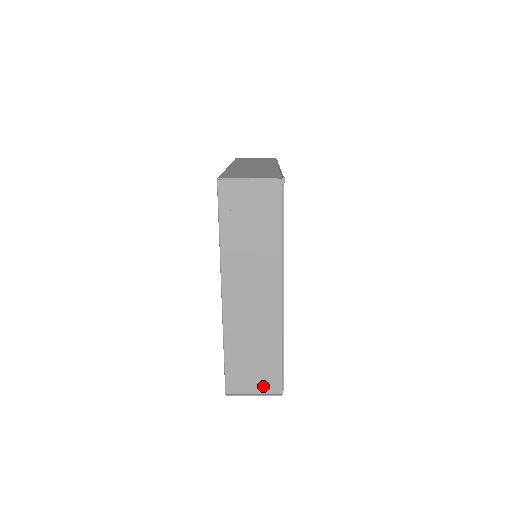
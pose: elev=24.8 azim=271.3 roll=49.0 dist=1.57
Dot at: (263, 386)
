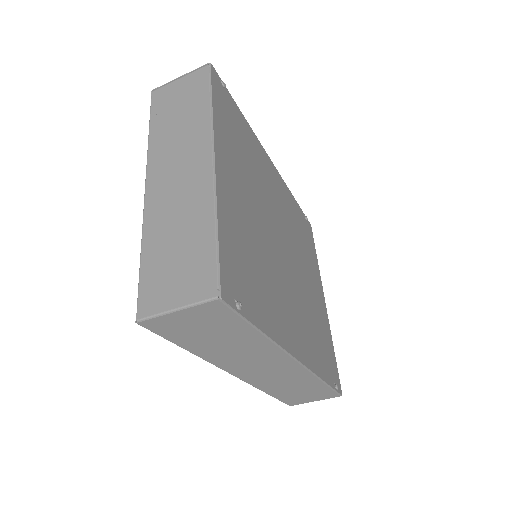
Dot at: (190, 291)
